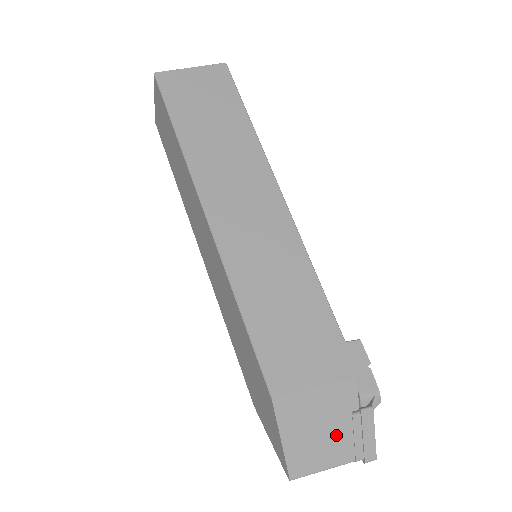
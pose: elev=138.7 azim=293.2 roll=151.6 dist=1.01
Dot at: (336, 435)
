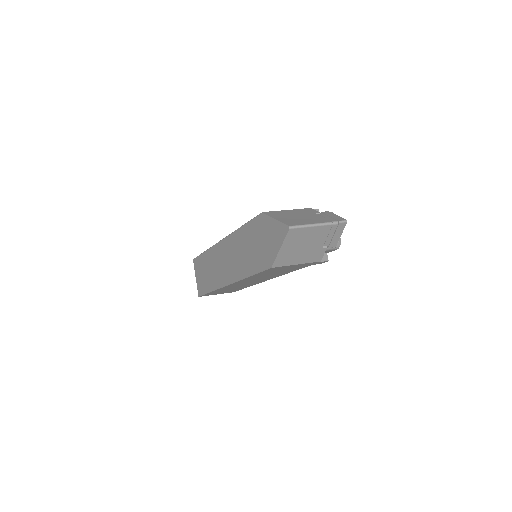
Dot at: (311, 217)
